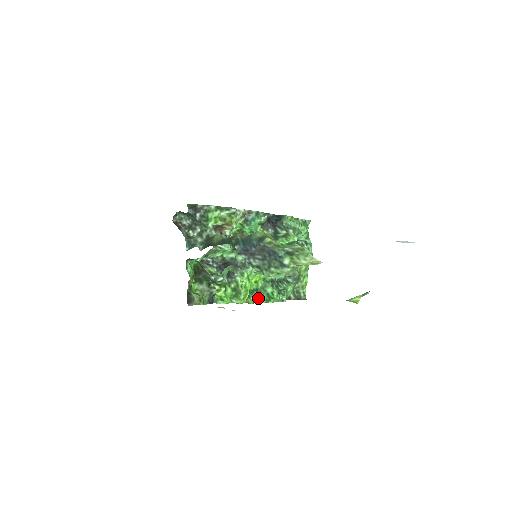
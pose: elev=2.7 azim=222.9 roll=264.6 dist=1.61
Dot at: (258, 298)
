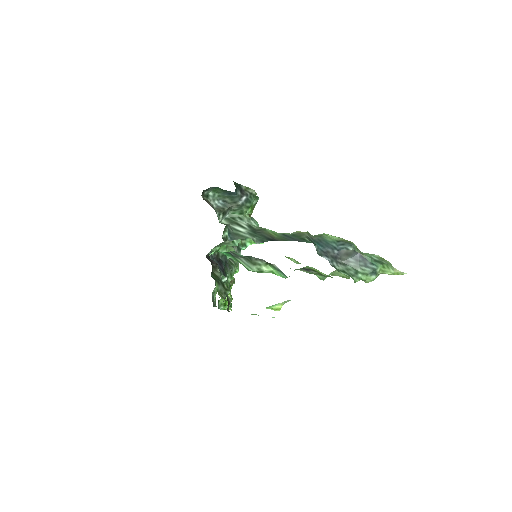
Dot at: (230, 304)
